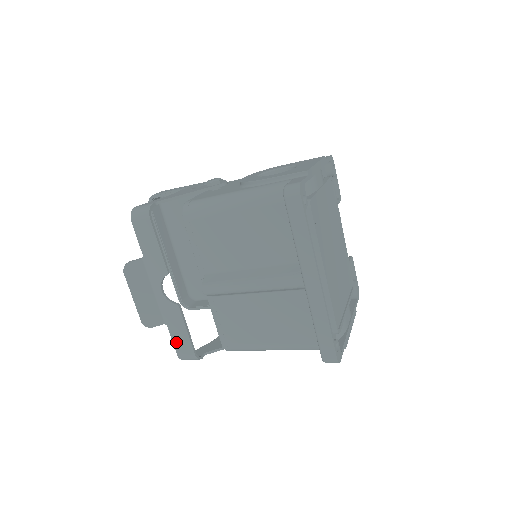
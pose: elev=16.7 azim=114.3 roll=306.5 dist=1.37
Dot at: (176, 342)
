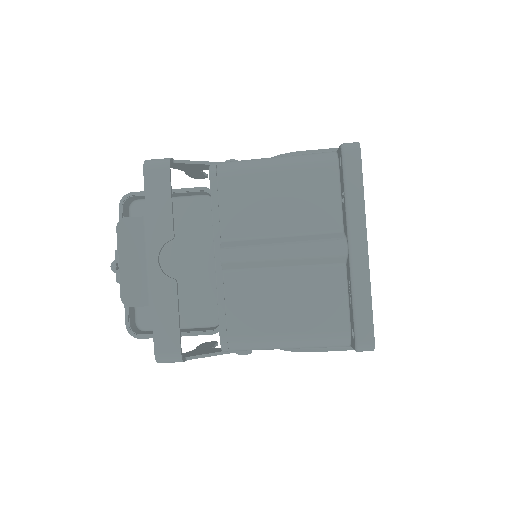
Dot at: (158, 332)
